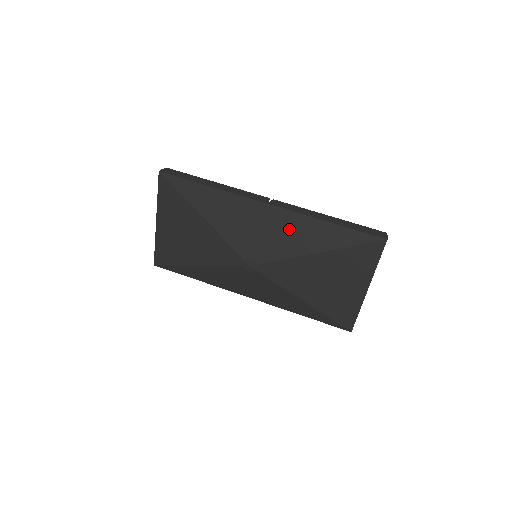
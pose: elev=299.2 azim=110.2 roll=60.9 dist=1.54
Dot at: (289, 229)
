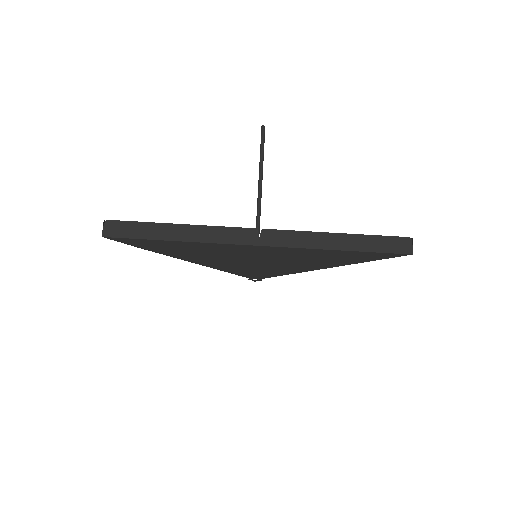
Dot at: (291, 258)
